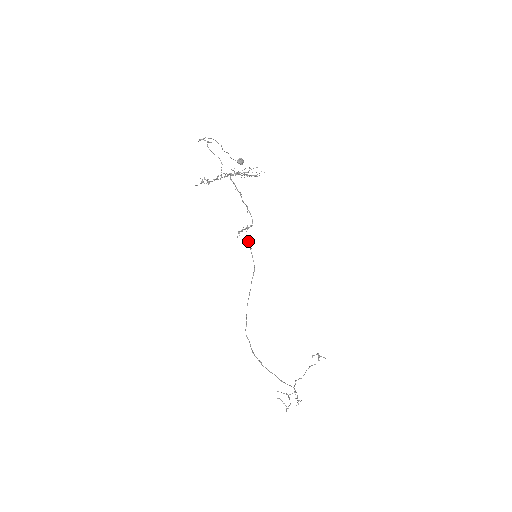
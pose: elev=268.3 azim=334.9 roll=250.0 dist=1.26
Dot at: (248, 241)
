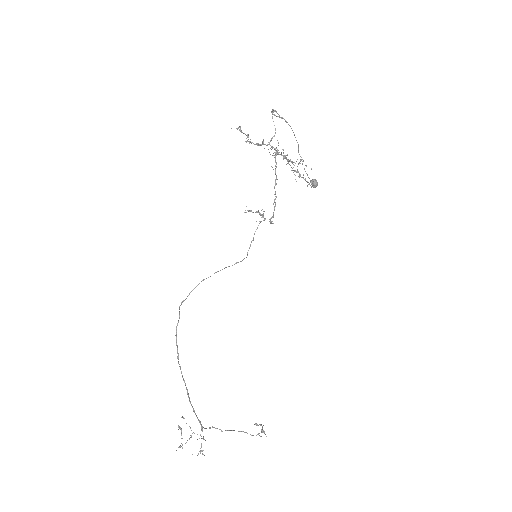
Dot at: (255, 231)
